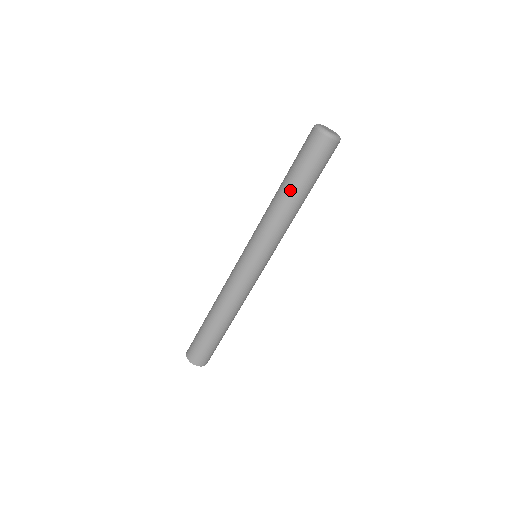
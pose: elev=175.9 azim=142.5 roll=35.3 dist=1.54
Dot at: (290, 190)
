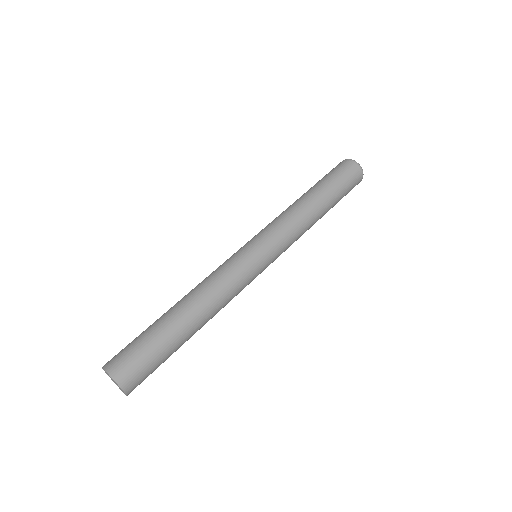
Dot at: (322, 199)
